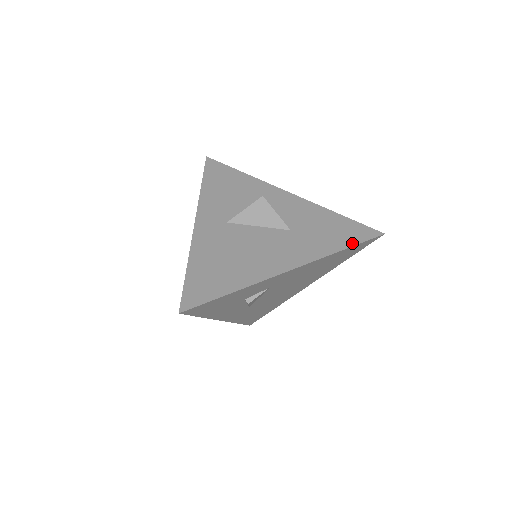
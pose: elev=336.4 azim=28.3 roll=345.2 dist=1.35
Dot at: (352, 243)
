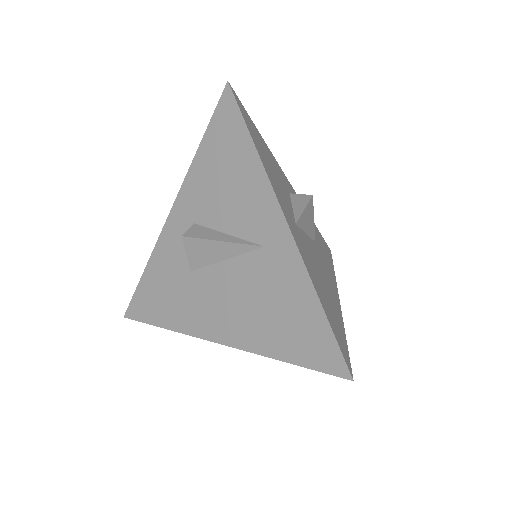
Dot at: (332, 261)
